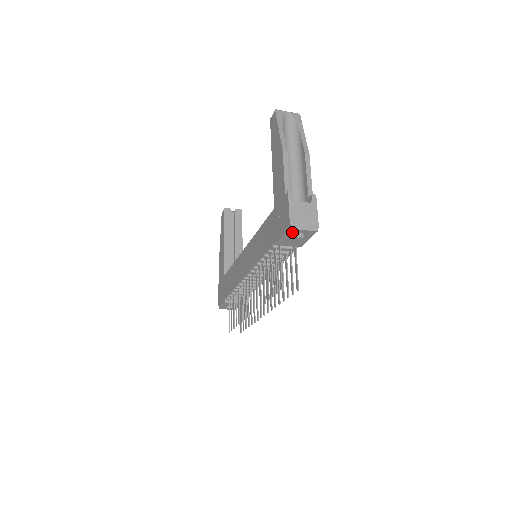
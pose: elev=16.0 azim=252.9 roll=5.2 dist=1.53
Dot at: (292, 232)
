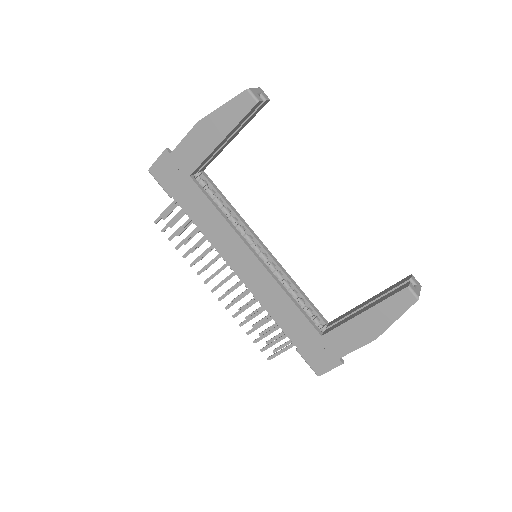
Dot at: (314, 370)
